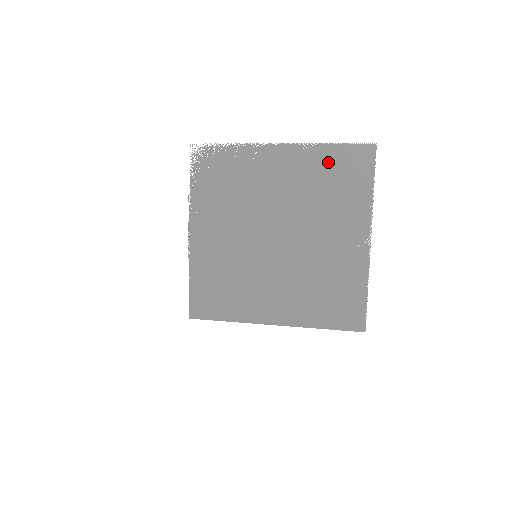
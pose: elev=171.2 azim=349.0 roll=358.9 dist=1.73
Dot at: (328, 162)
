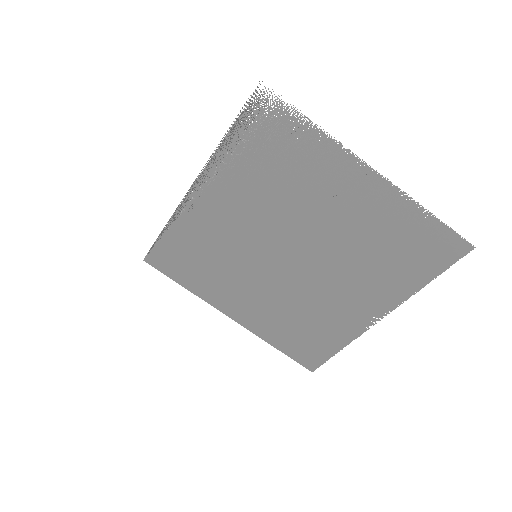
Dot at: (409, 228)
